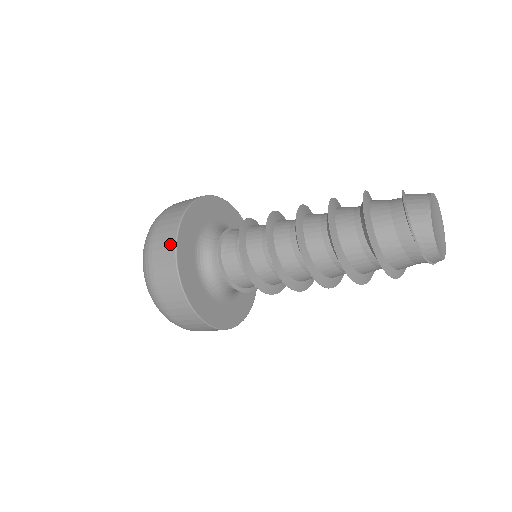
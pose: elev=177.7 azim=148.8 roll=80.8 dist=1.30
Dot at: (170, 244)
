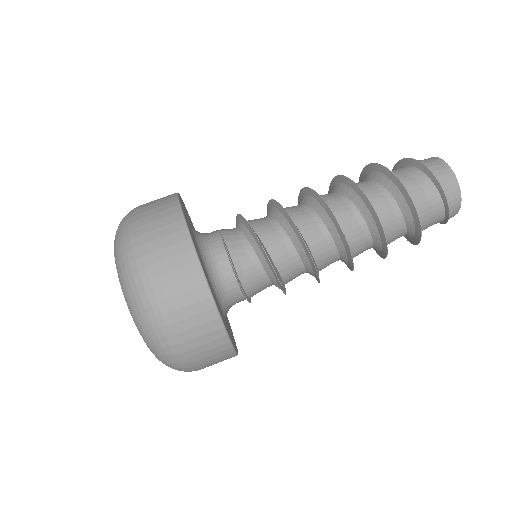
Dot at: (205, 307)
